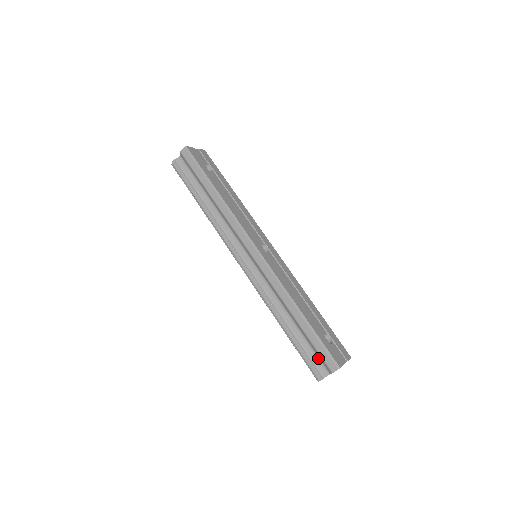
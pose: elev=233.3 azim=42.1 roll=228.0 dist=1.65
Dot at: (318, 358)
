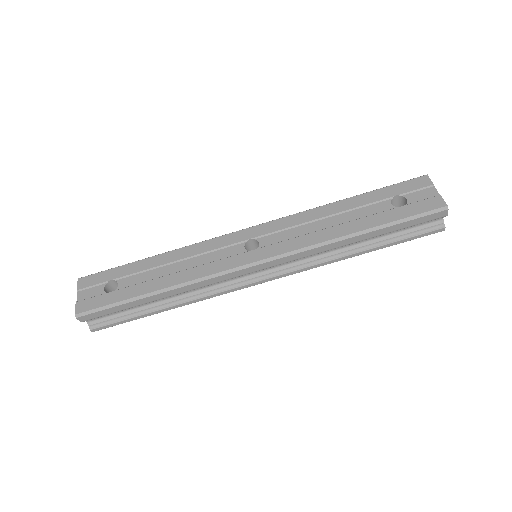
Dot at: (419, 224)
